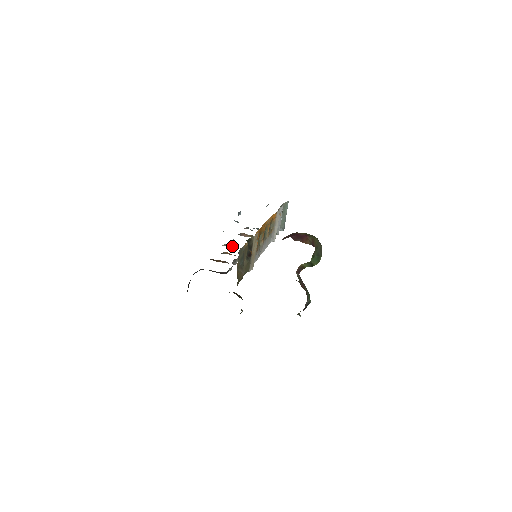
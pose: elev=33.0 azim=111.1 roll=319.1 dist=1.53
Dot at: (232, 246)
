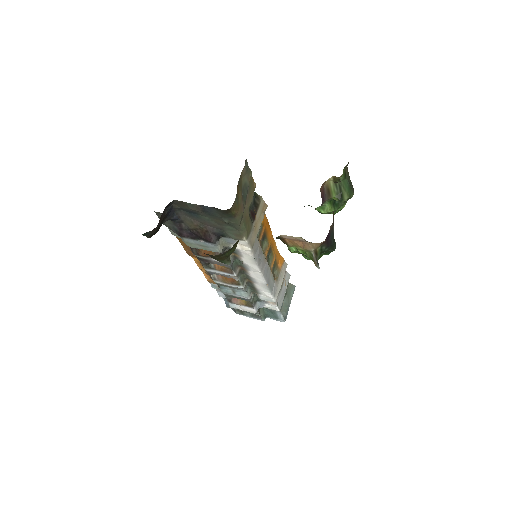
Dot at: (222, 280)
